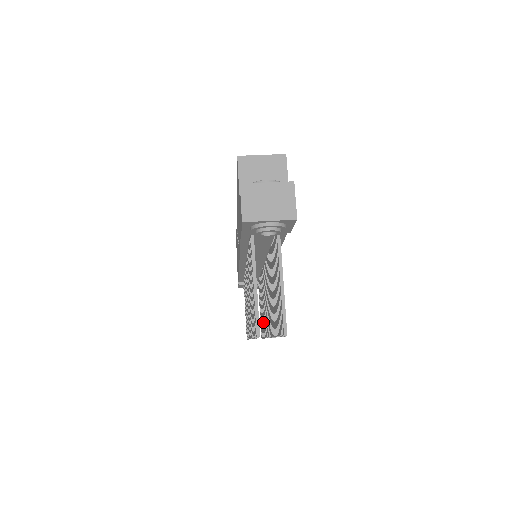
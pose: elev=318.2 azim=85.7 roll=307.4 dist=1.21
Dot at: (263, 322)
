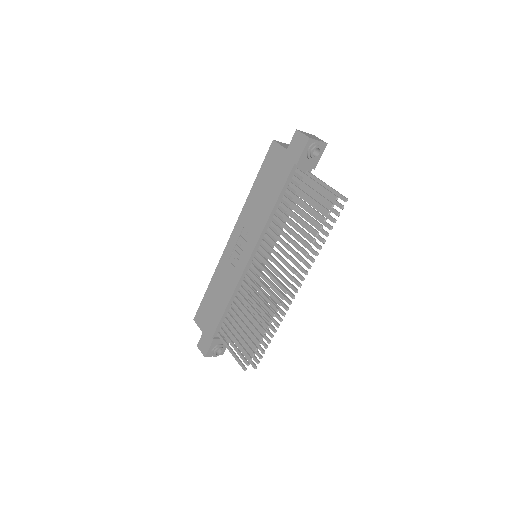
Dot at: (264, 328)
